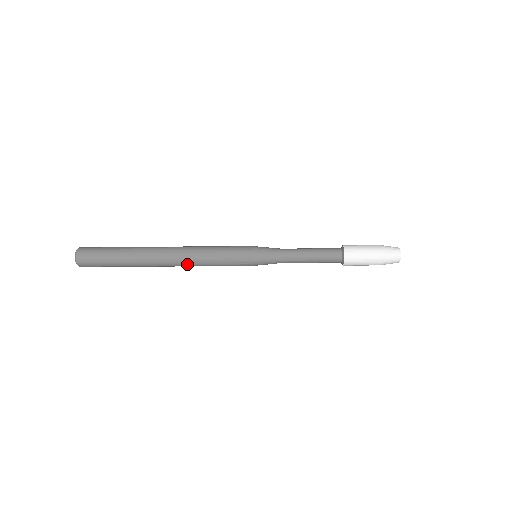
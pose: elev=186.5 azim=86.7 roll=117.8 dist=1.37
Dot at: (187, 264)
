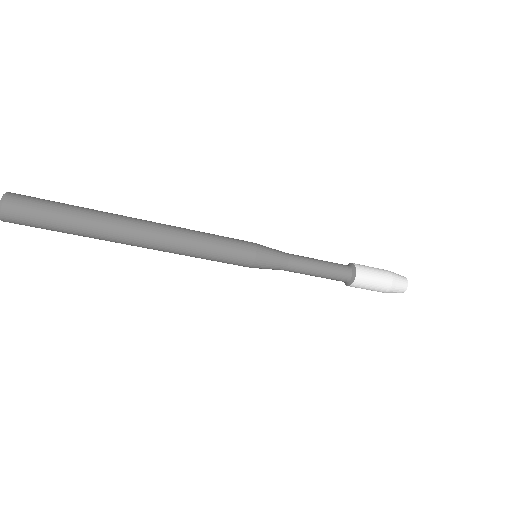
Dot at: (172, 242)
